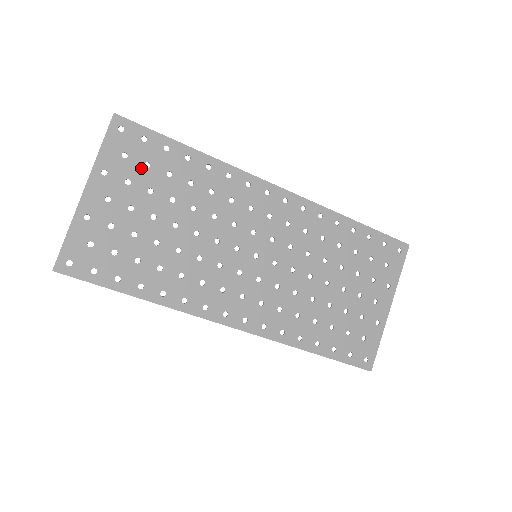
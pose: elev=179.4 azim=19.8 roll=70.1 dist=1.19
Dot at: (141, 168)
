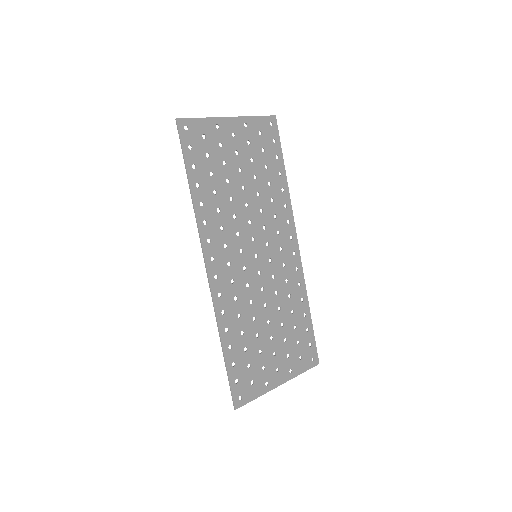
Dot at: (260, 147)
